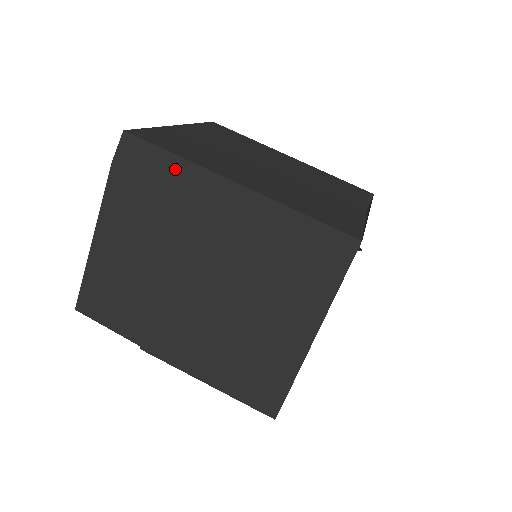
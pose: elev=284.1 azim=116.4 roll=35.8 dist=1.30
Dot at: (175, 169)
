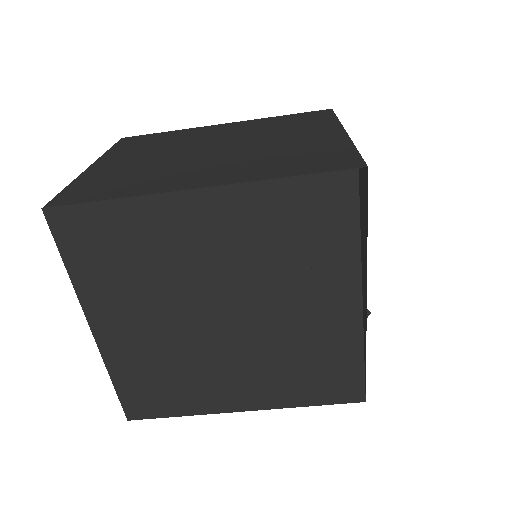
Dot at: occluded
